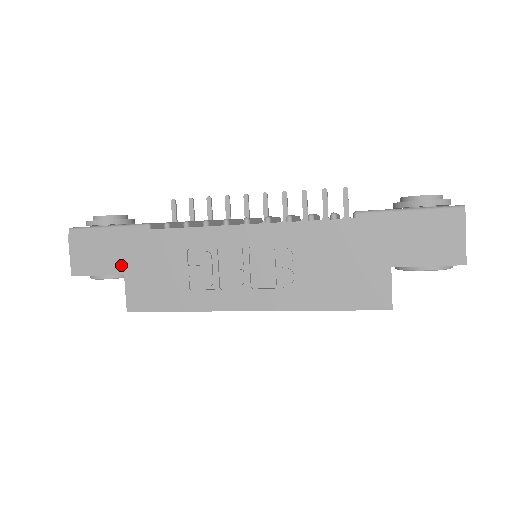
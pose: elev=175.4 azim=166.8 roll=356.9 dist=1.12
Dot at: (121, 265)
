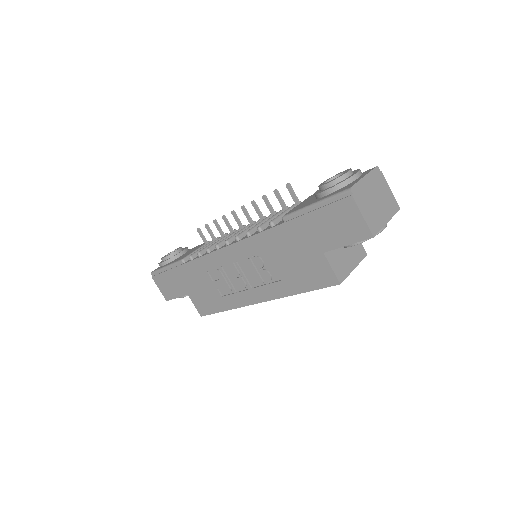
Dot at: (183, 289)
